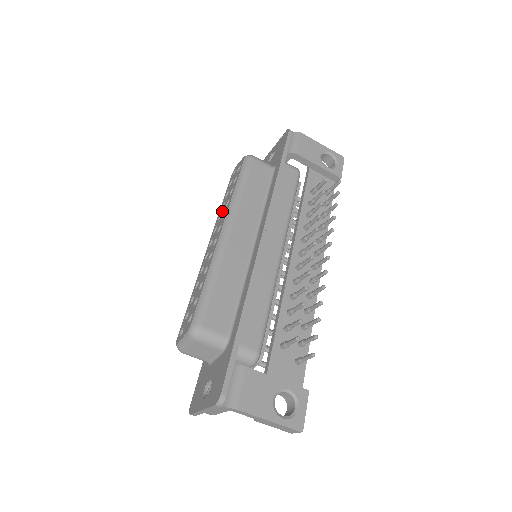
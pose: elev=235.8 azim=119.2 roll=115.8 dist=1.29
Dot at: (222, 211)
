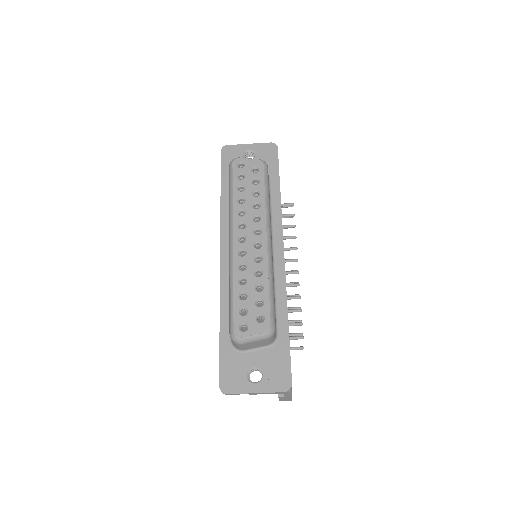
Dot at: (246, 208)
